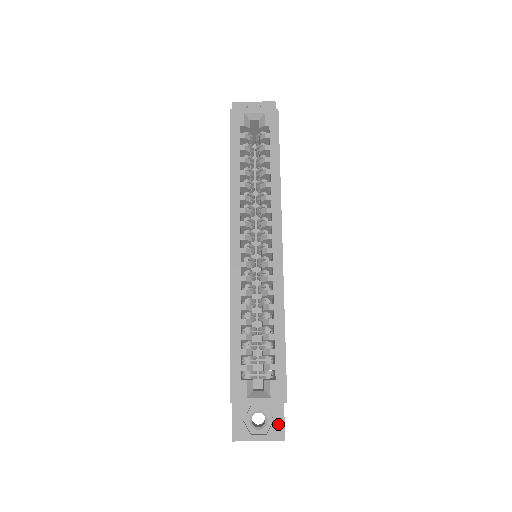
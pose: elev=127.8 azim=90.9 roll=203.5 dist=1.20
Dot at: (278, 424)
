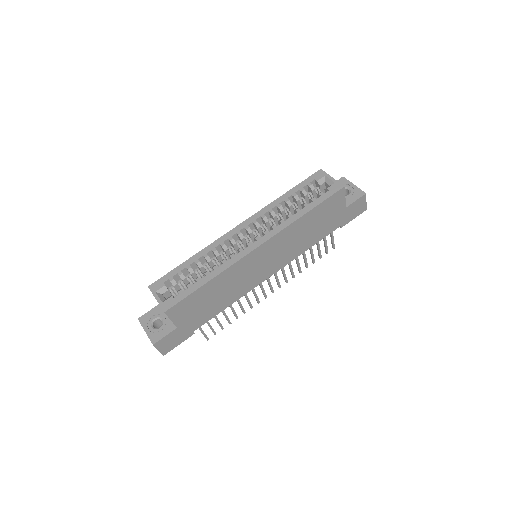
Dot at: (160, 335)
